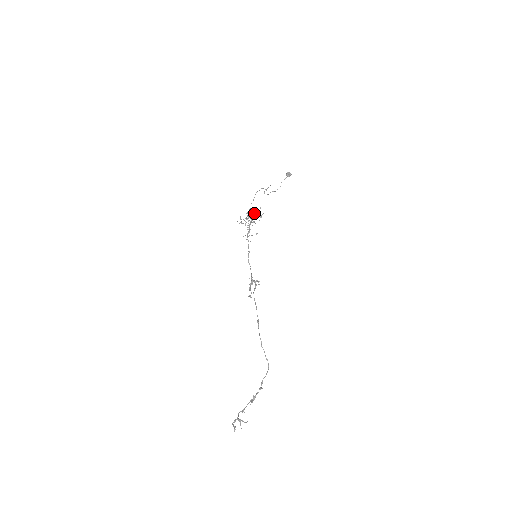
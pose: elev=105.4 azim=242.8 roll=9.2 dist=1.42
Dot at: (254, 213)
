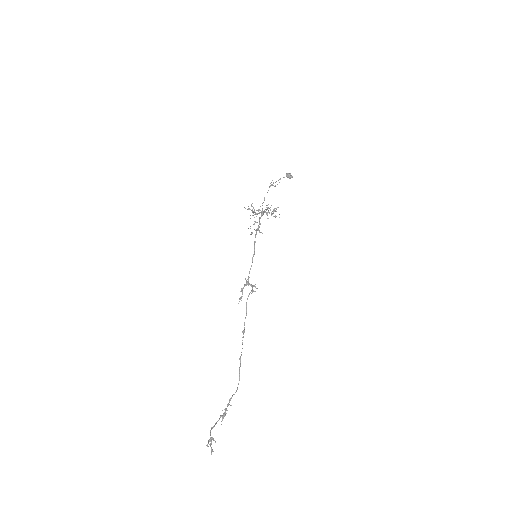
Dot at: occluded
